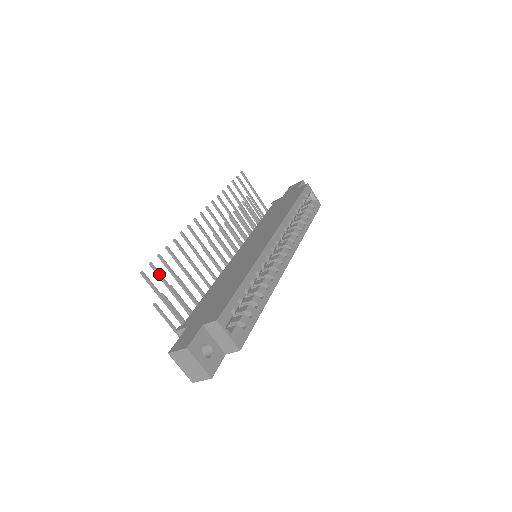
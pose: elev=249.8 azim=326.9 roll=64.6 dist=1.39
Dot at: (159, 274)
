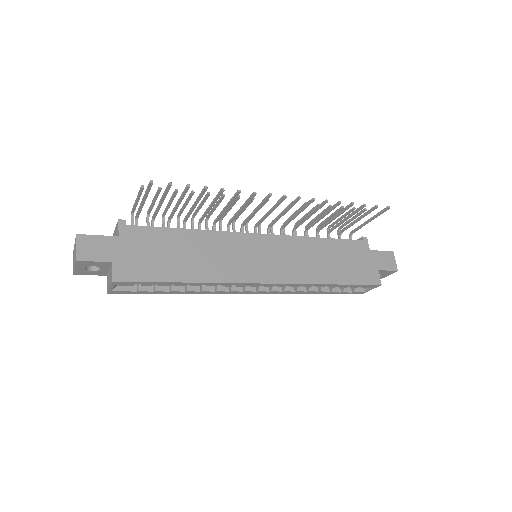
Dot at: (166, 192)
